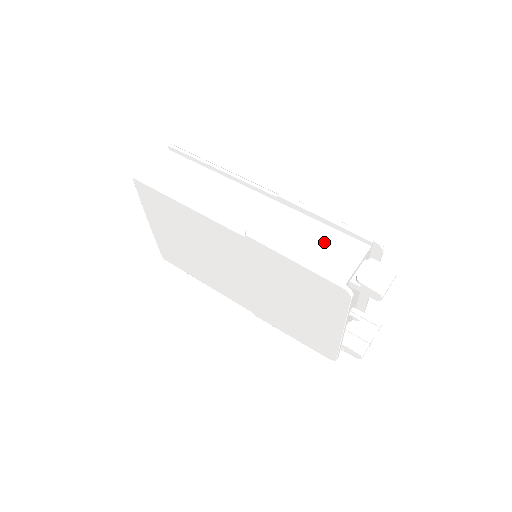
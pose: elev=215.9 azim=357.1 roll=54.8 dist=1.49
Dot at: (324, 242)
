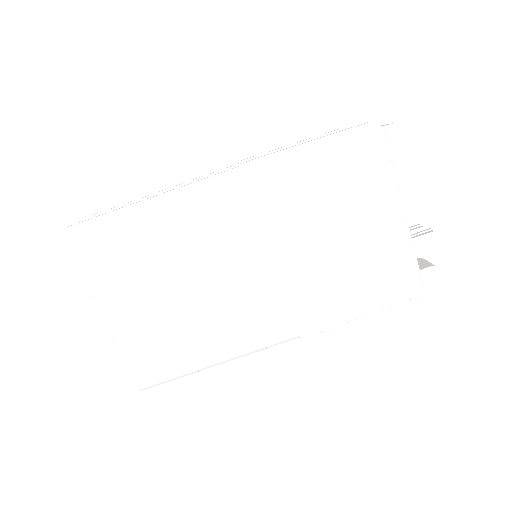
Dot at: occluded
